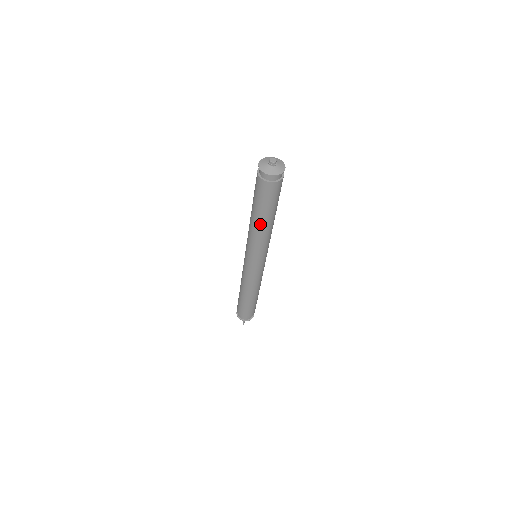
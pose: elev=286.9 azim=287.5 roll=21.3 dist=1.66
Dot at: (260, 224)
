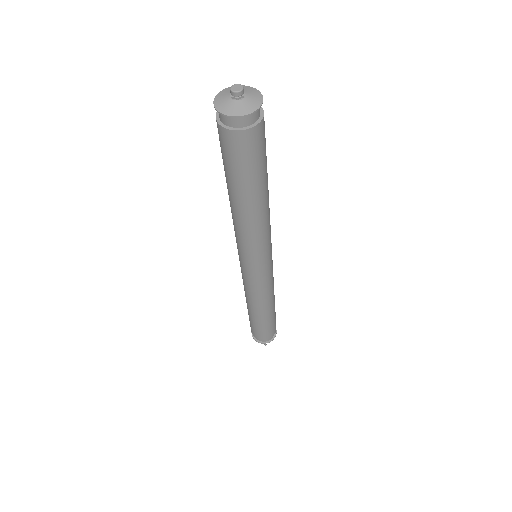
Dot at: (250, 208)
